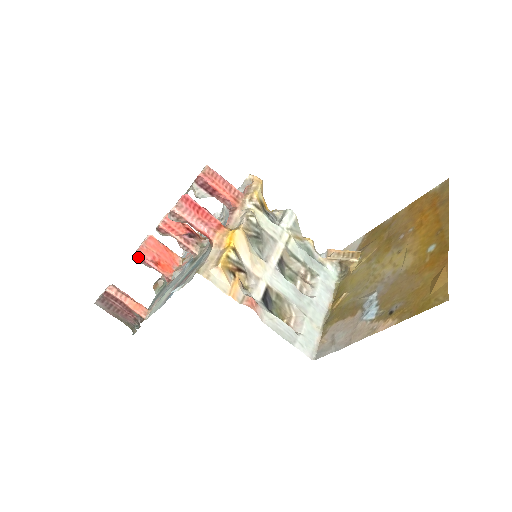
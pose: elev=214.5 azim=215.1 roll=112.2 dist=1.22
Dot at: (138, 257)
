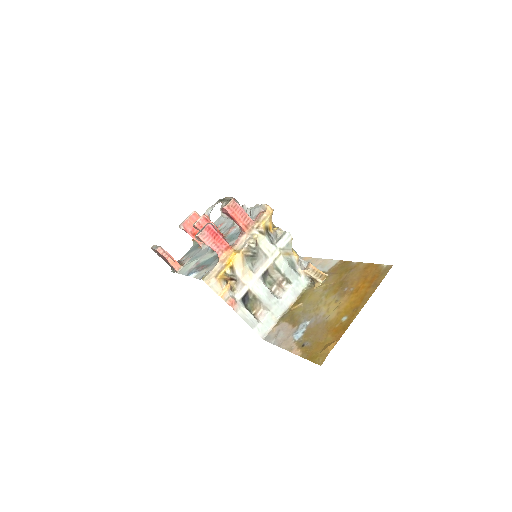
Dot at: (182, 229)
